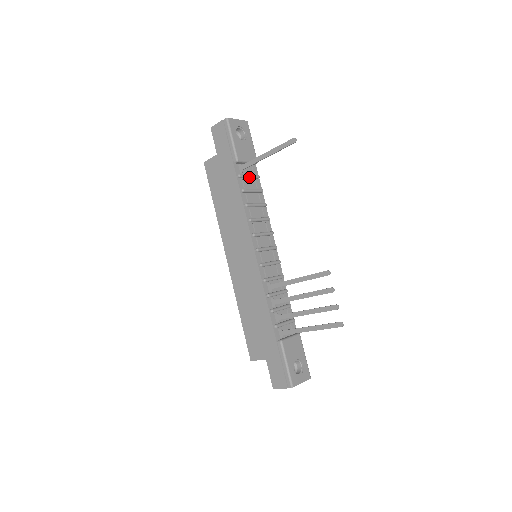
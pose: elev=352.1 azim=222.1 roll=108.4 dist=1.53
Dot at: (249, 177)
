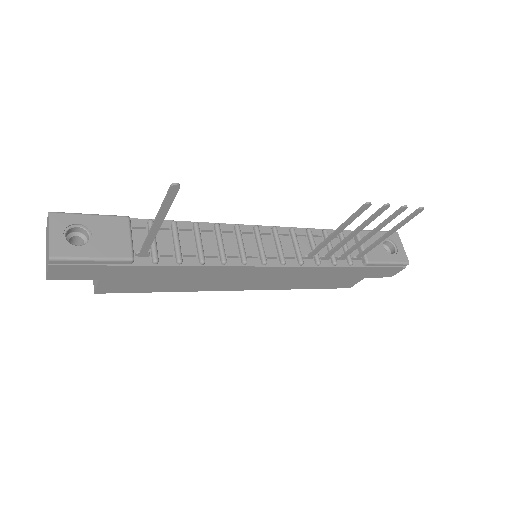
Dot at: (155, 242)
